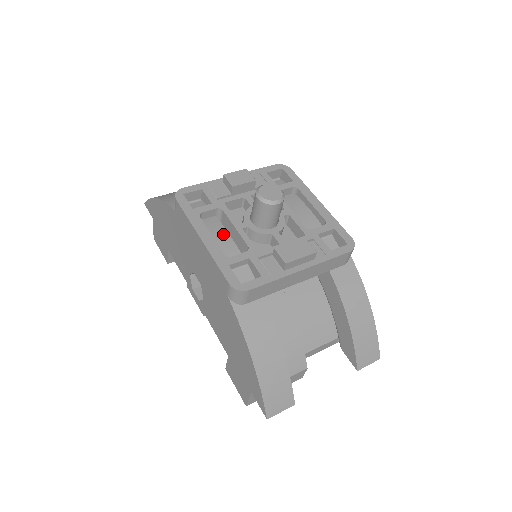
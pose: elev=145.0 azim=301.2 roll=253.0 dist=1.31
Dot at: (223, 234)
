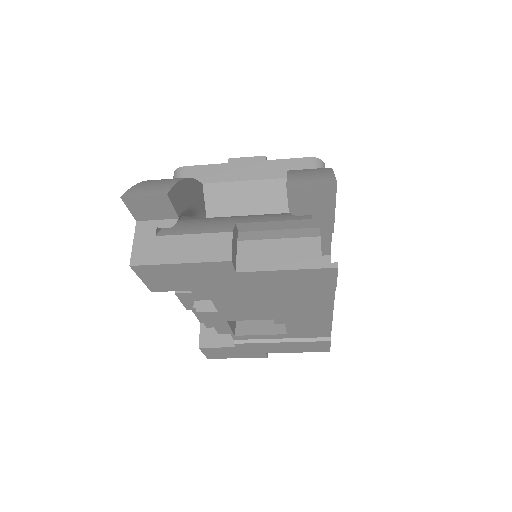
Dot at: occluded
